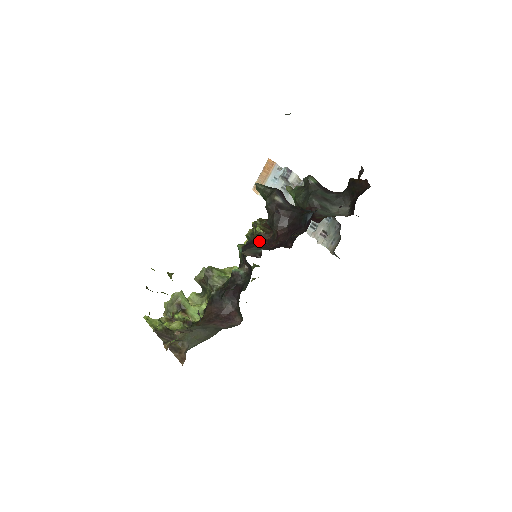
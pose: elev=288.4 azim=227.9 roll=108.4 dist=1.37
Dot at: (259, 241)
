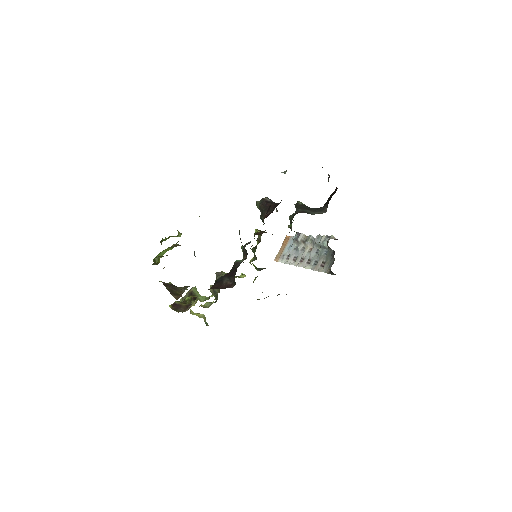
Dot at: occluded
